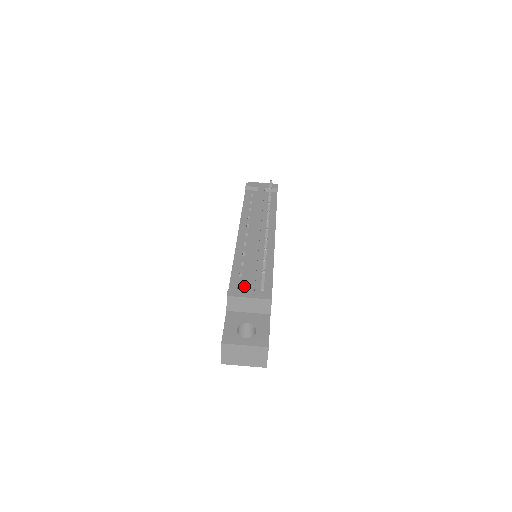
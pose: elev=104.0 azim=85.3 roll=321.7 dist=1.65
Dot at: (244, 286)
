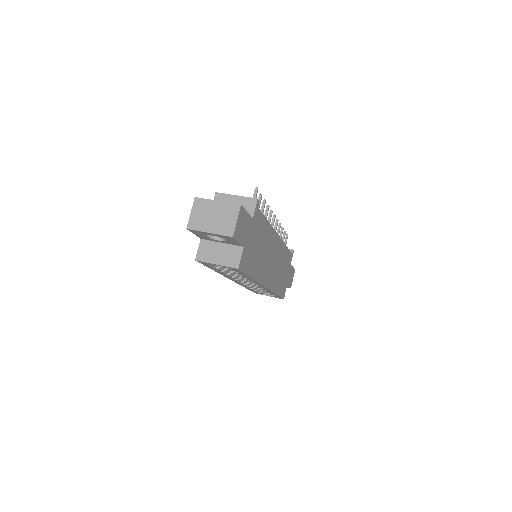
Dot at: occluded
